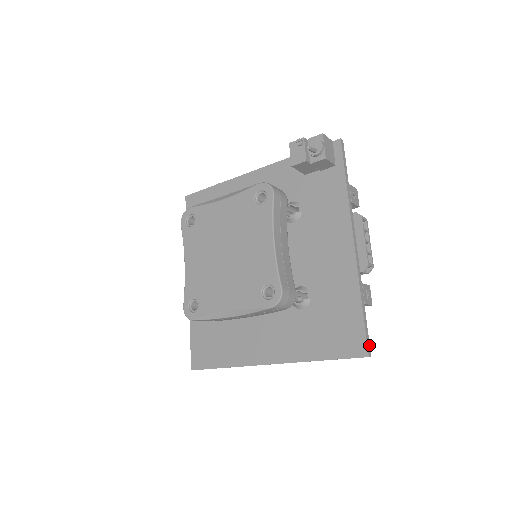
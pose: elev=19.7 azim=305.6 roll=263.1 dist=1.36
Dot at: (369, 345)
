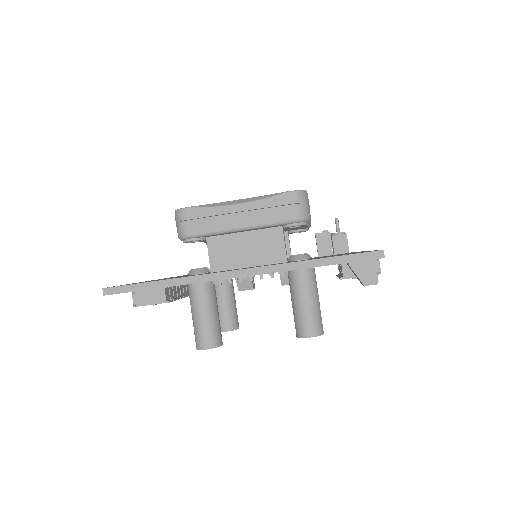
Dot at: occluded
